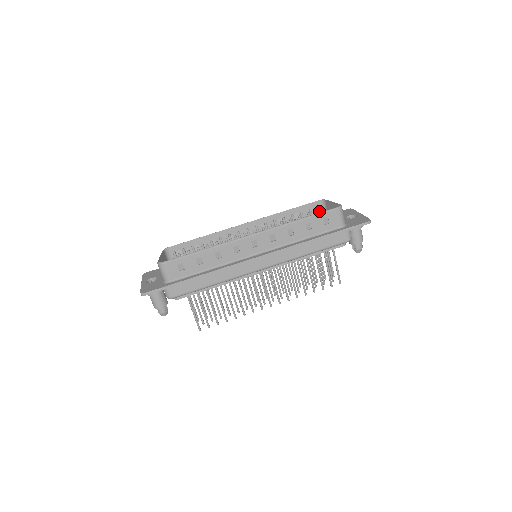
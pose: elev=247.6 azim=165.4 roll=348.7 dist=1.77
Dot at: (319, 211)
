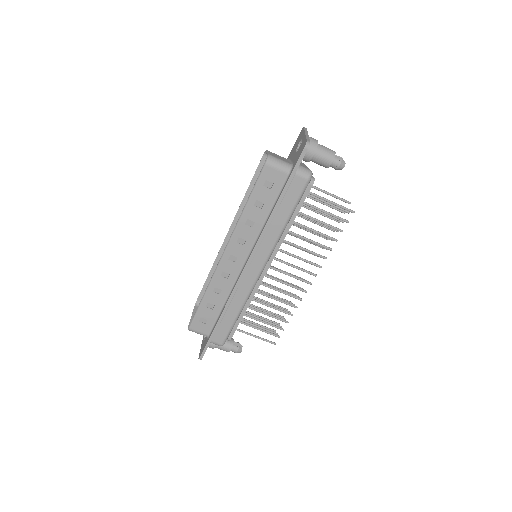
Dot at: occluded
